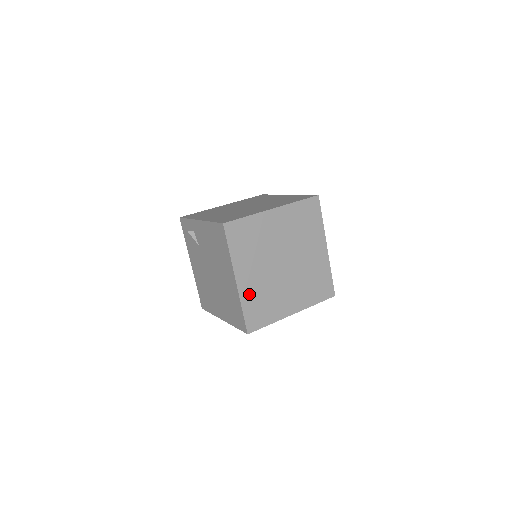
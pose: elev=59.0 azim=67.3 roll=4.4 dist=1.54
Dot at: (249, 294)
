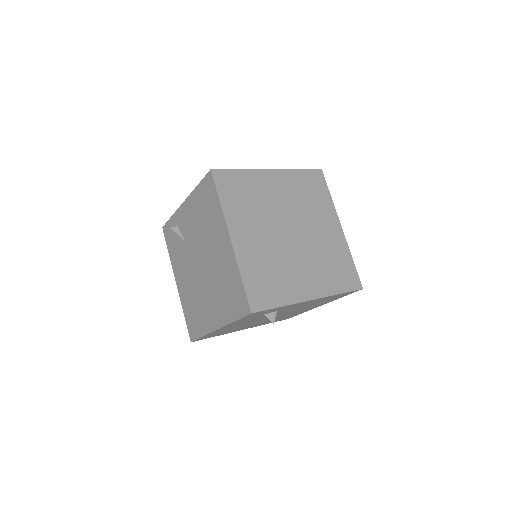
Dot at: (249, 260)
